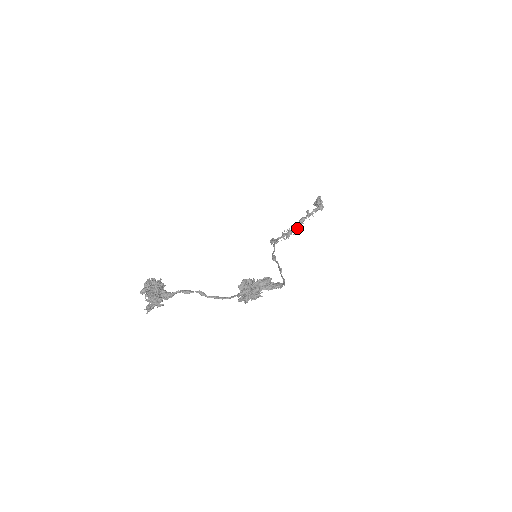
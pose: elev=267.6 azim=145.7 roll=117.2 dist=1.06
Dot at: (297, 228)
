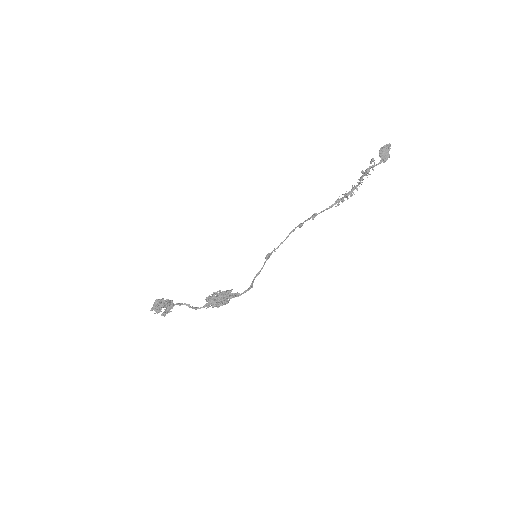
Dot at: (356, 189)
